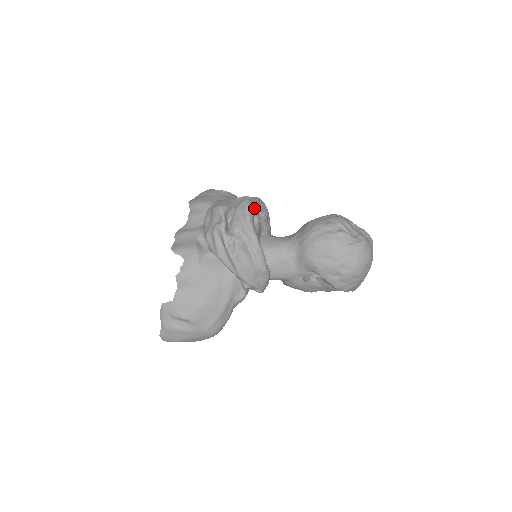
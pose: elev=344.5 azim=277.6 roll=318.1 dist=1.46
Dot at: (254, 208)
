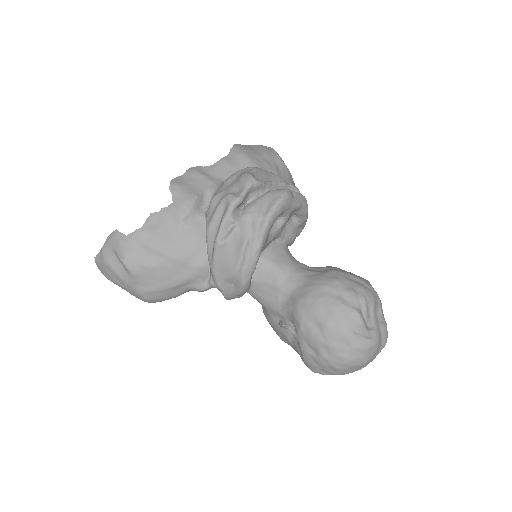
Dot at: (288, 208)
